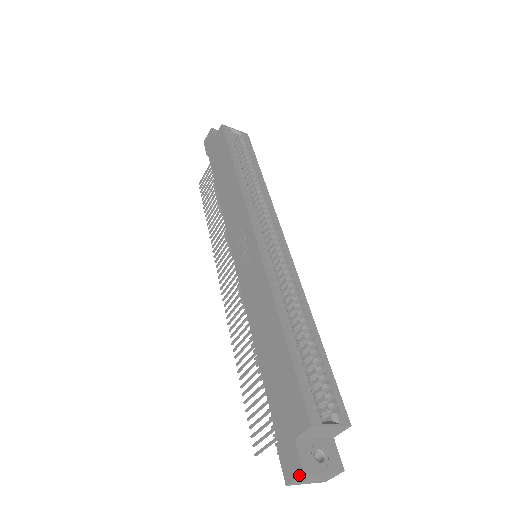
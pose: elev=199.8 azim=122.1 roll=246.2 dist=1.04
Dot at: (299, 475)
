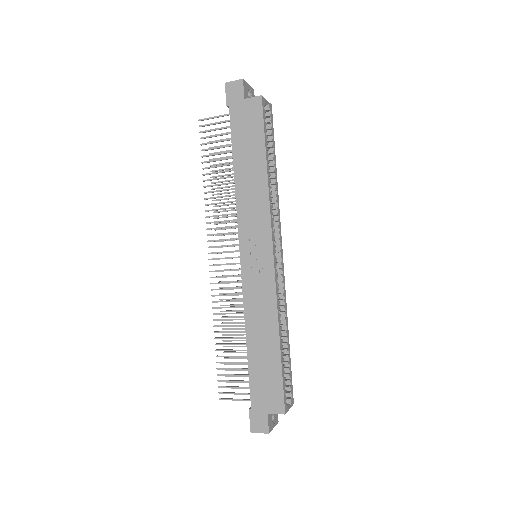
Dot at: (265, 433)
